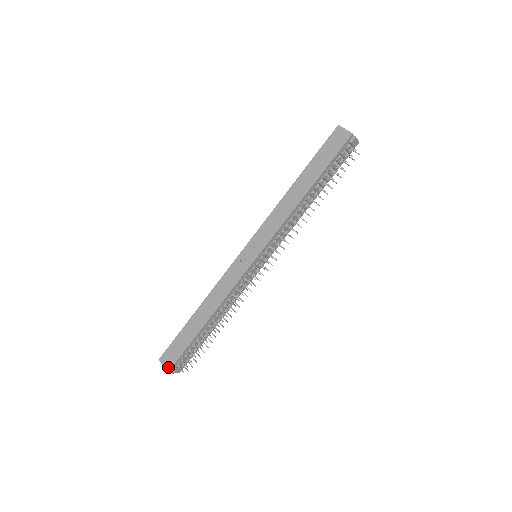
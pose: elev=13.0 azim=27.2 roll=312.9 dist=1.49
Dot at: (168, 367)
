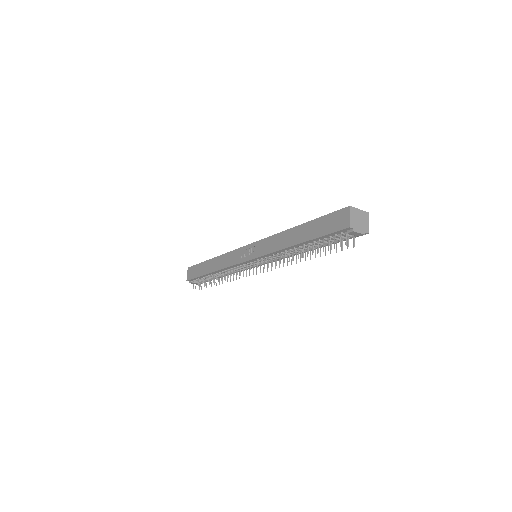
Dot at: (188, 278)
